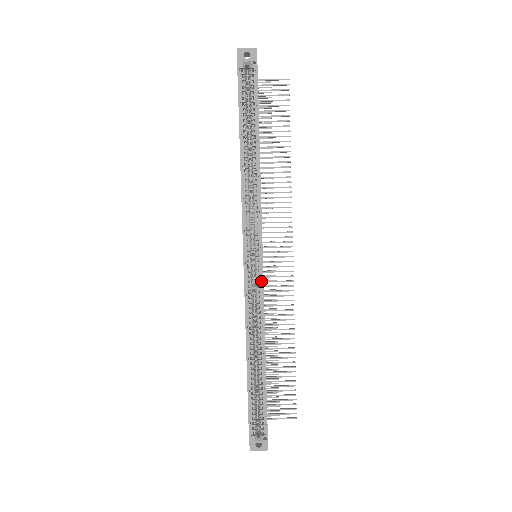
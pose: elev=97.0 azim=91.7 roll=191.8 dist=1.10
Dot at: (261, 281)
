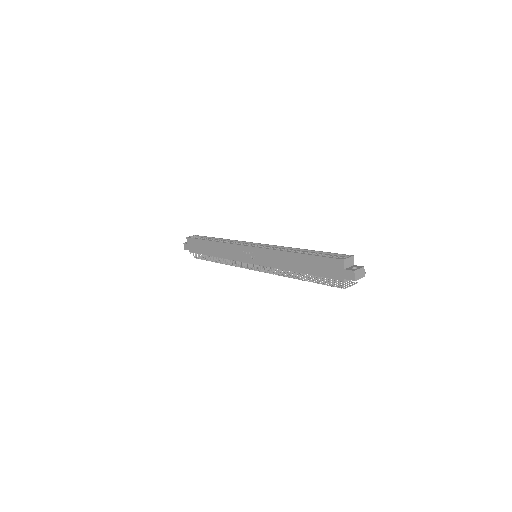
Dot at: (266, 245)
